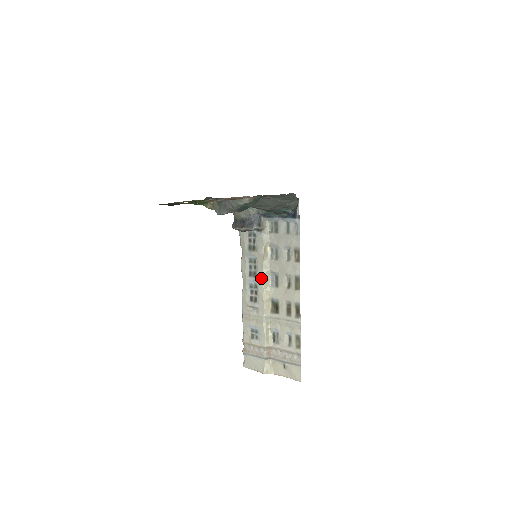
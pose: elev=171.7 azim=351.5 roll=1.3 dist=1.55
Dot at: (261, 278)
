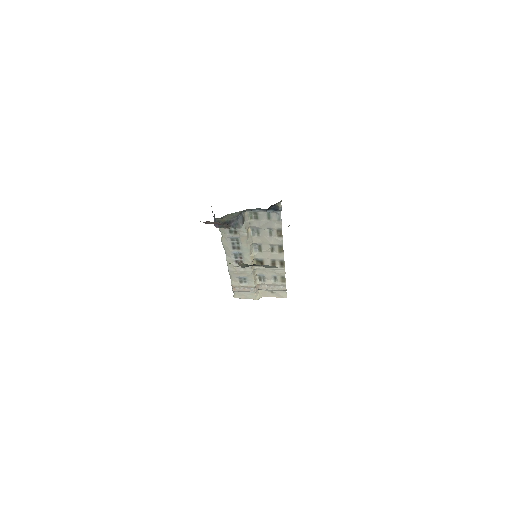
Dot at: (246, 250)
